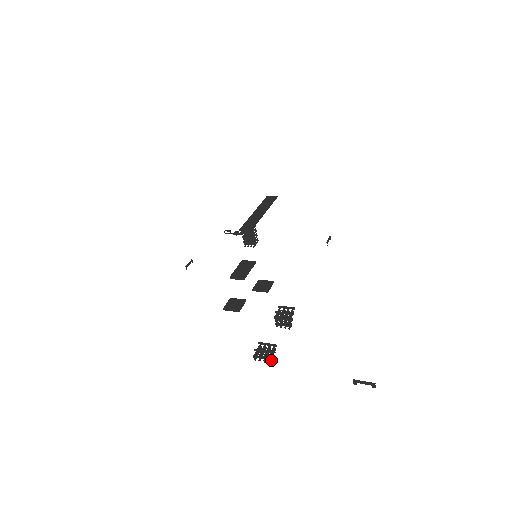
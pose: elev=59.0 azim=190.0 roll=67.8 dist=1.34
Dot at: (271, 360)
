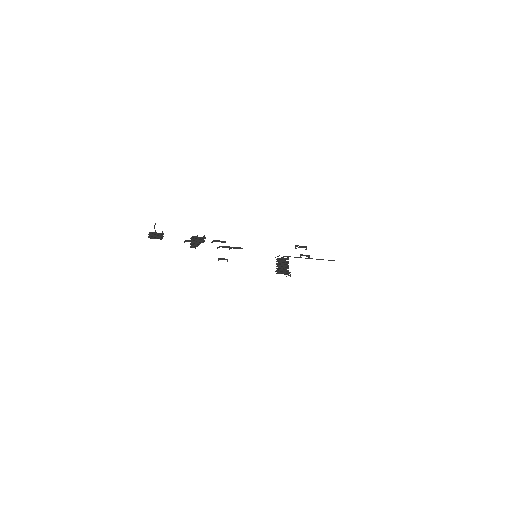
Dot at: (151, 234)
